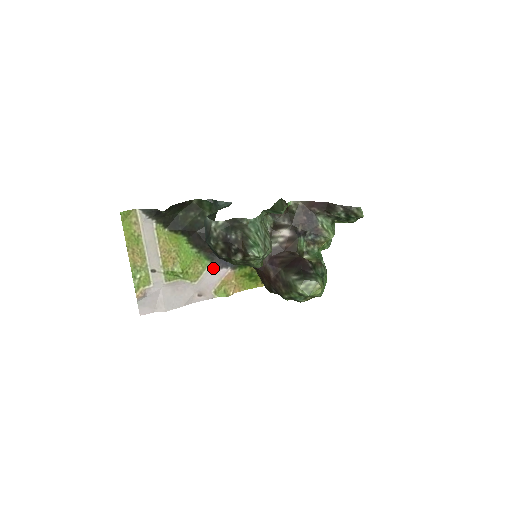
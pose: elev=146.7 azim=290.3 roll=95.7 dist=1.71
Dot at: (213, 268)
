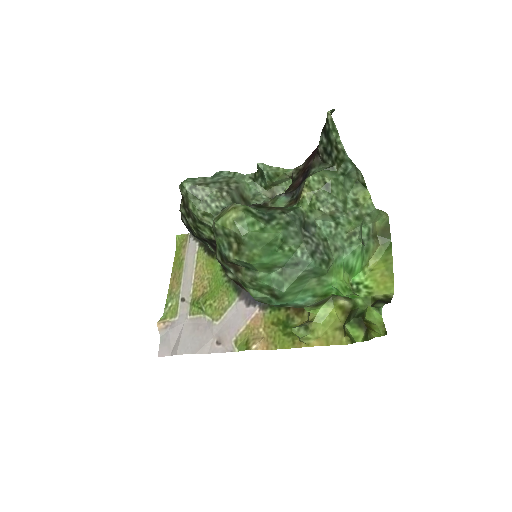
Dot at: (240, 305)
